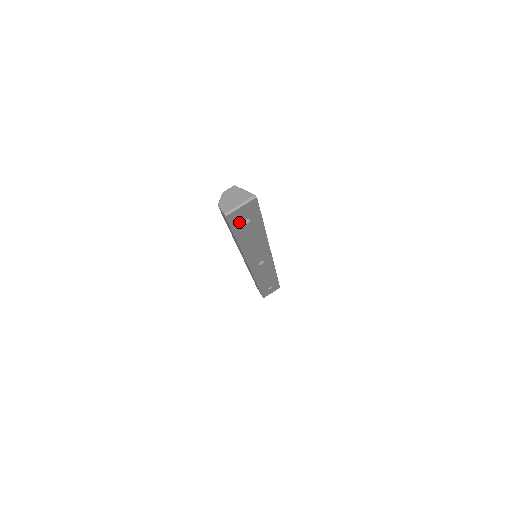
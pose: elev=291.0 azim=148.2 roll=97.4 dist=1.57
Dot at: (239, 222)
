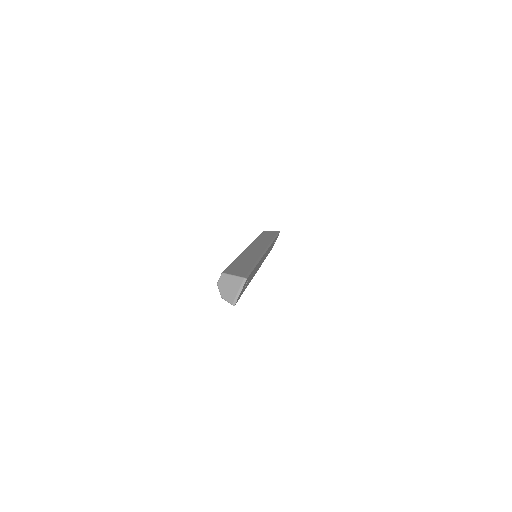
Dot at: (242, 291)
